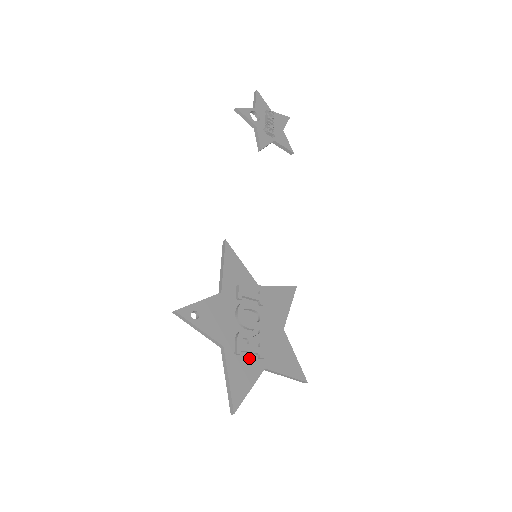
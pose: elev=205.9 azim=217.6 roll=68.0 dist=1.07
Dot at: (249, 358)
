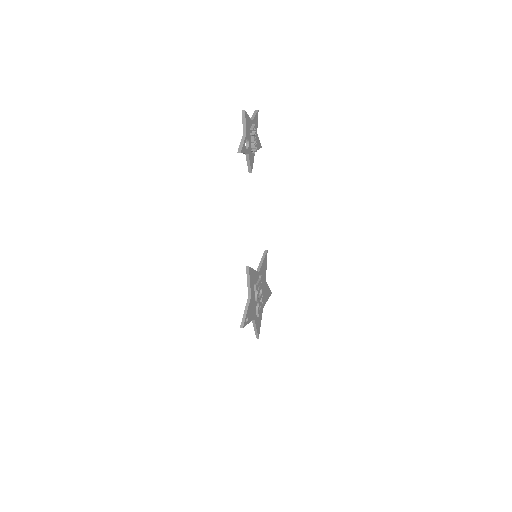
Dot at: (260, 311)
